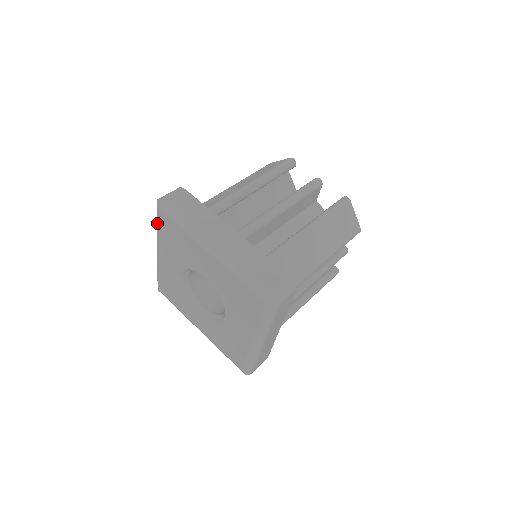
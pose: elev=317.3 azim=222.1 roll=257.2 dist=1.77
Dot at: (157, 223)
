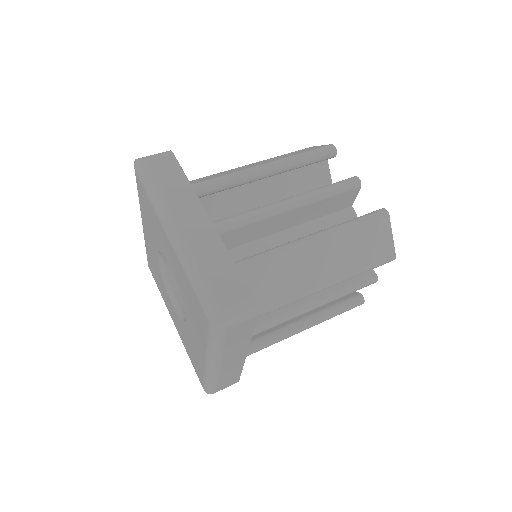
Dot at: (137, 188)
